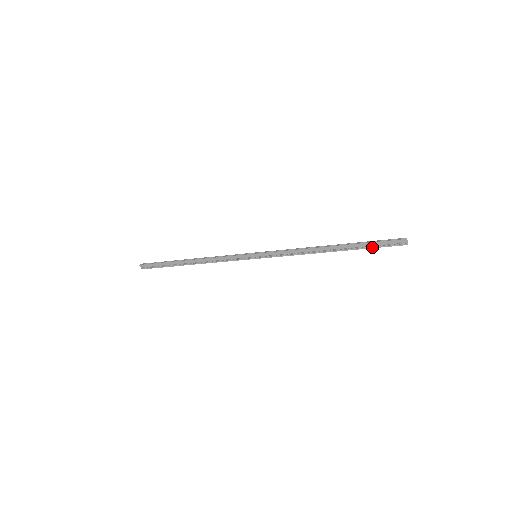
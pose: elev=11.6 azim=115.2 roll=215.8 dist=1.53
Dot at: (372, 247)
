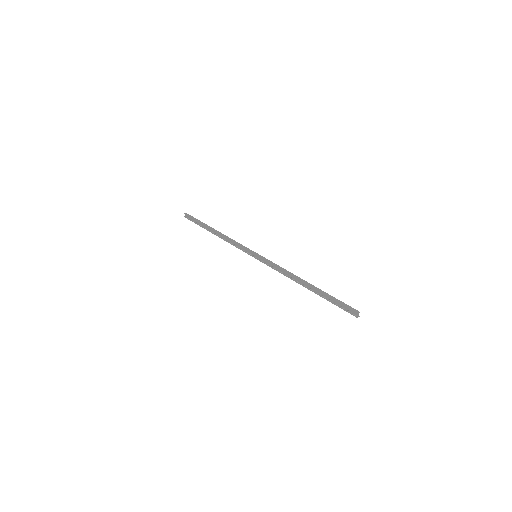
Dot at: (332, 302)
